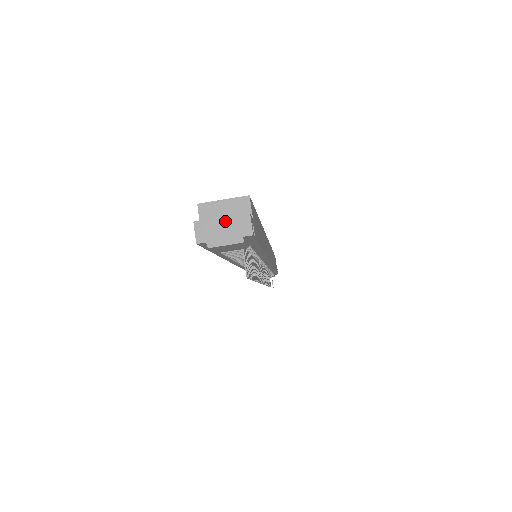
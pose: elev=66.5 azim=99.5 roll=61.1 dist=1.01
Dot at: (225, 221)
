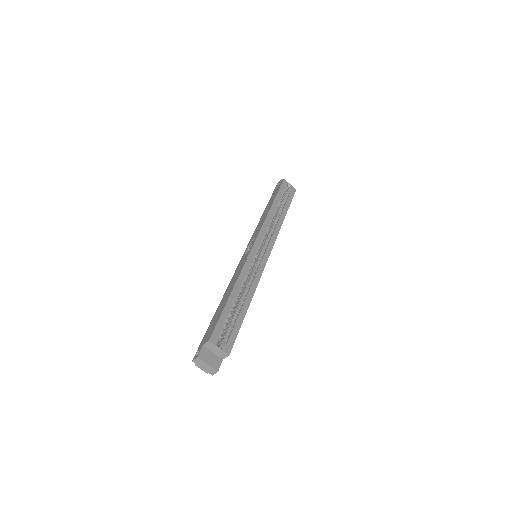
Dot at: (208, 366)
